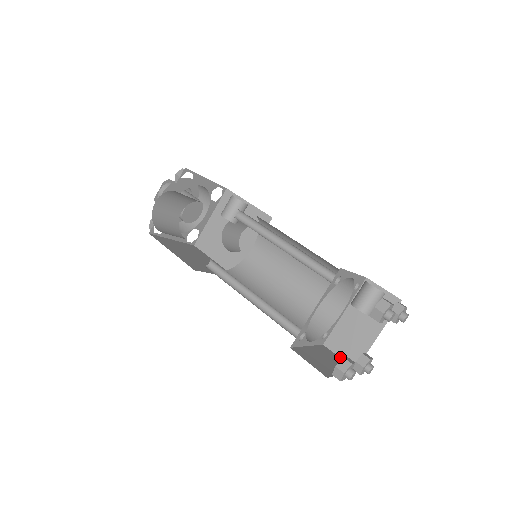
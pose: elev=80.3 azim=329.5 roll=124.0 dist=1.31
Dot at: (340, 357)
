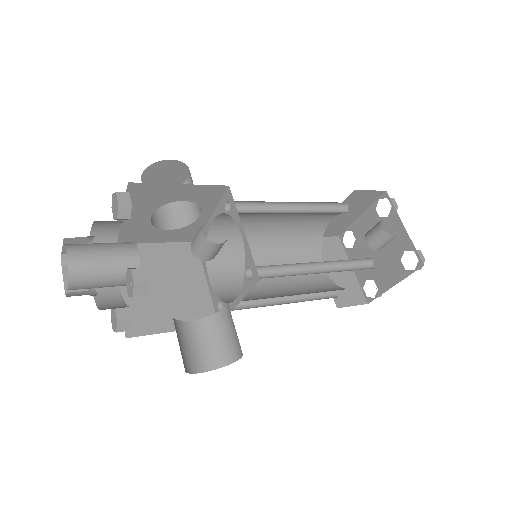
Dot at: (325, 237)
